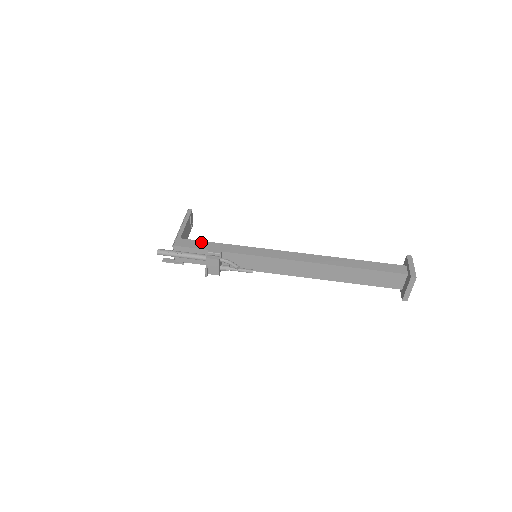
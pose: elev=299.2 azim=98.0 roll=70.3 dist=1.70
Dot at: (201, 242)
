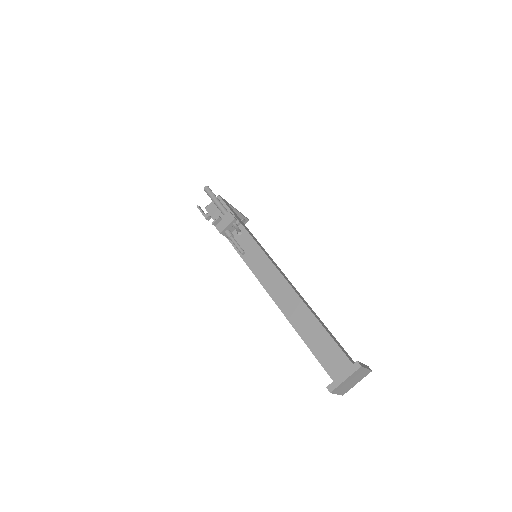
Dot at: occluded
